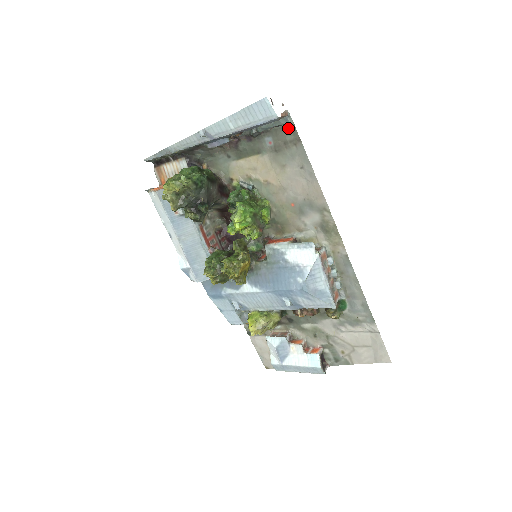
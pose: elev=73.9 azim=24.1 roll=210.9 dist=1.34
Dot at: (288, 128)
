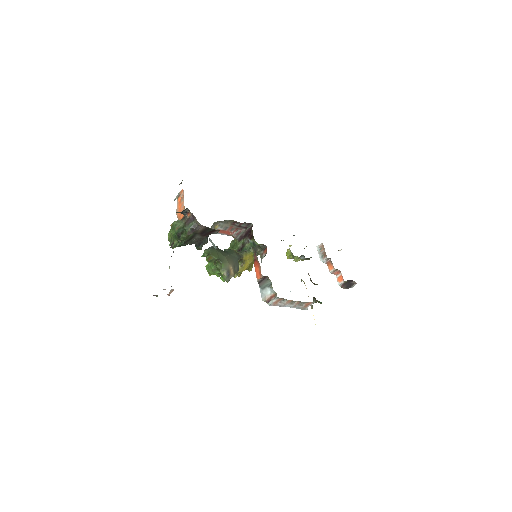
Dot at: occluded
